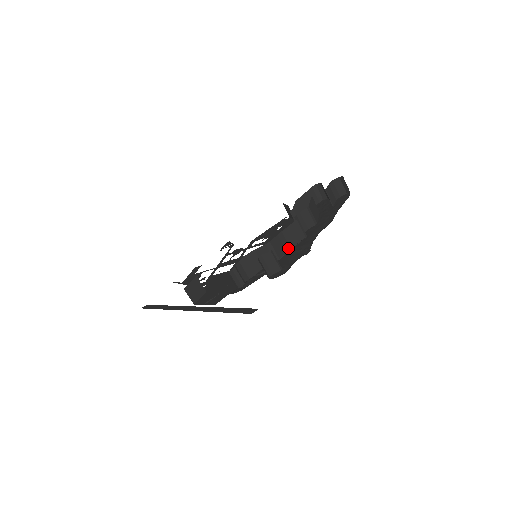
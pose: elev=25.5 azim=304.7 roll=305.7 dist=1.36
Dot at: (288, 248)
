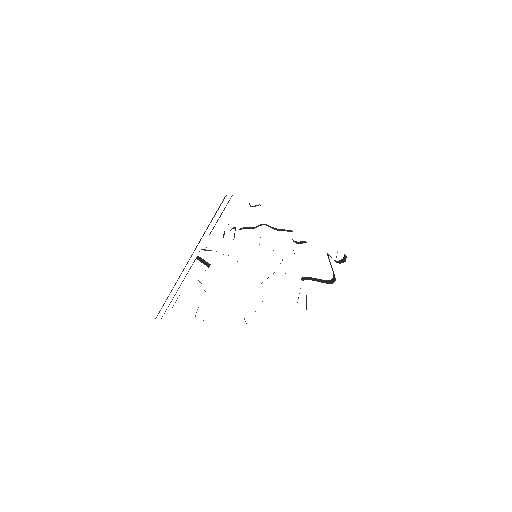
Dot at: occluded
